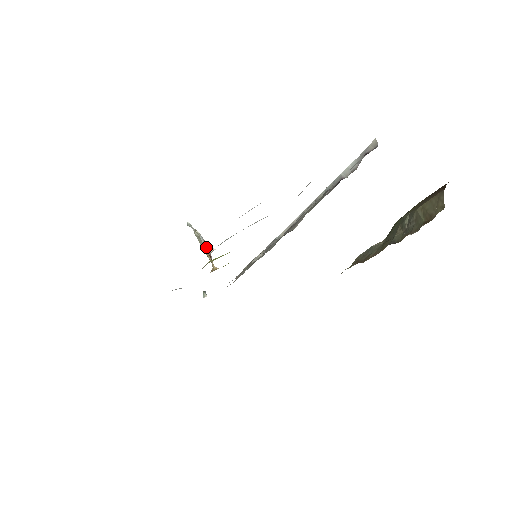
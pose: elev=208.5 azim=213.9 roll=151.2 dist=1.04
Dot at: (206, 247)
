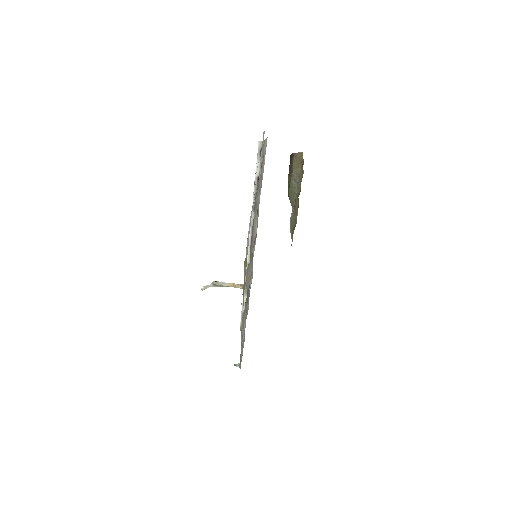
Dot at: (227, 283)
